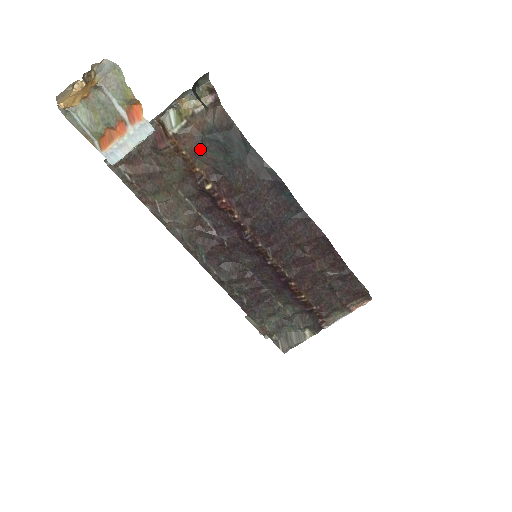
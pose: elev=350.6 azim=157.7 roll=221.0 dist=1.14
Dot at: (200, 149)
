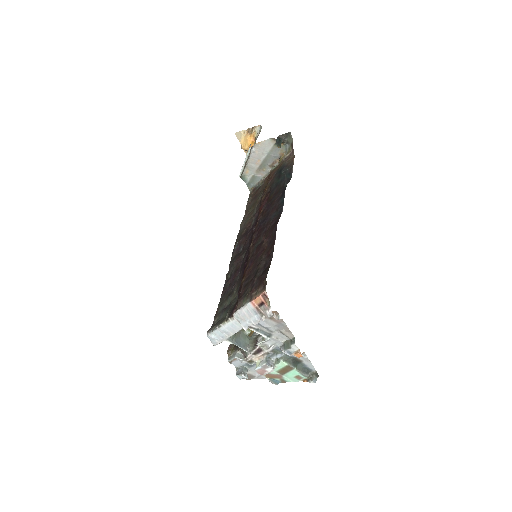
Dot at: (273, 178)
